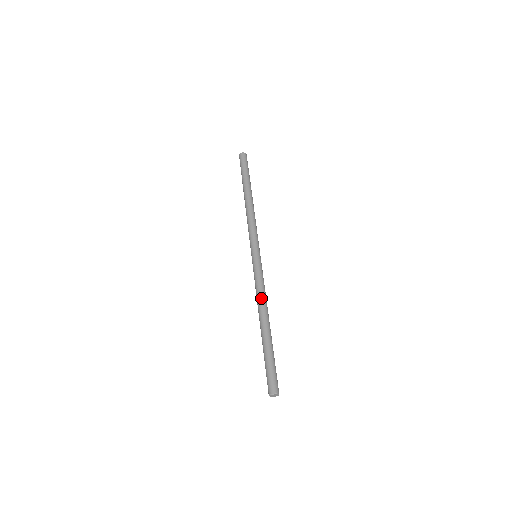
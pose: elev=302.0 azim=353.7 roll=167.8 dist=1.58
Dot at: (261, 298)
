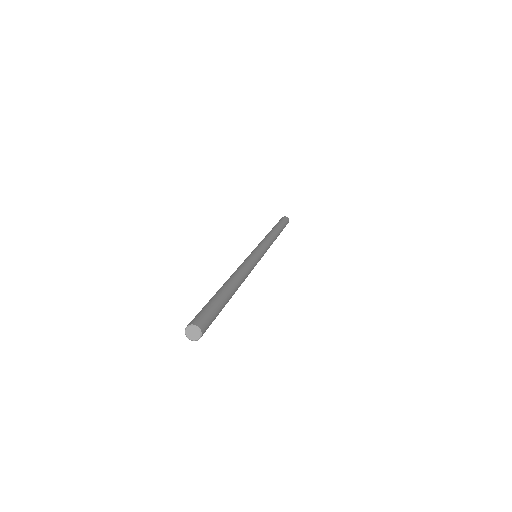
Dot at: occluded
